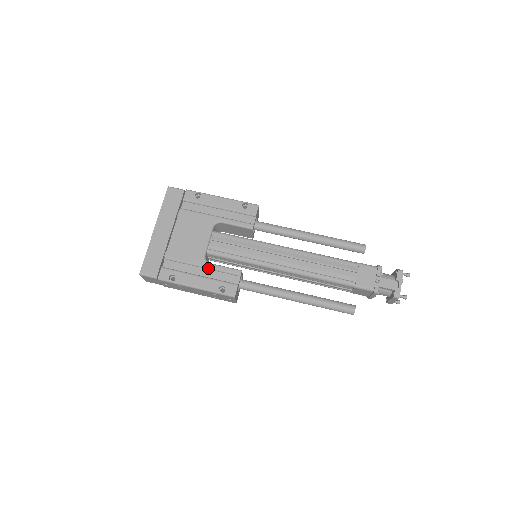
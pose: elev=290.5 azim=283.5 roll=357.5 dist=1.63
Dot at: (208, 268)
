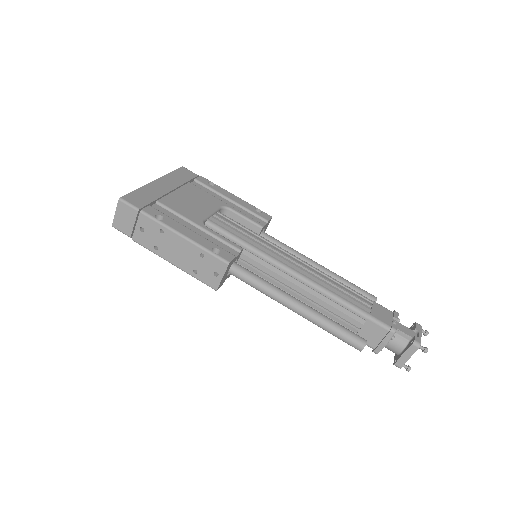
Dot at: (204, 230)
